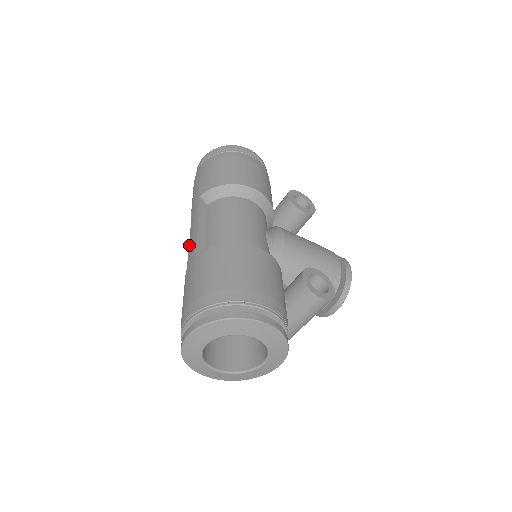
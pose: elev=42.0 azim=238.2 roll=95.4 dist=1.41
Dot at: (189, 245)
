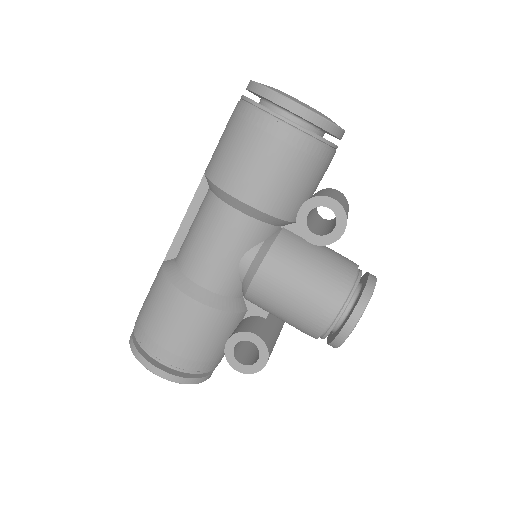
Dot at: (191, 201)
